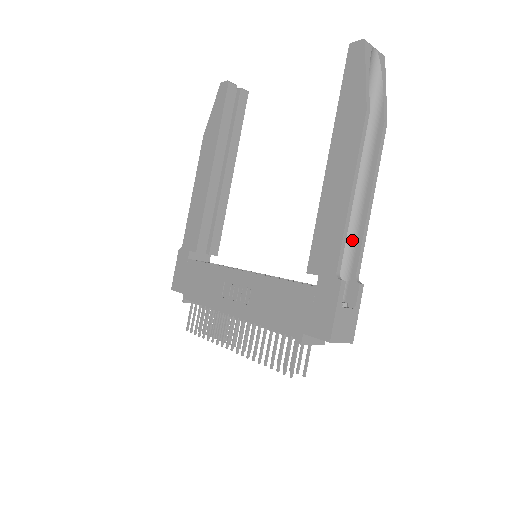
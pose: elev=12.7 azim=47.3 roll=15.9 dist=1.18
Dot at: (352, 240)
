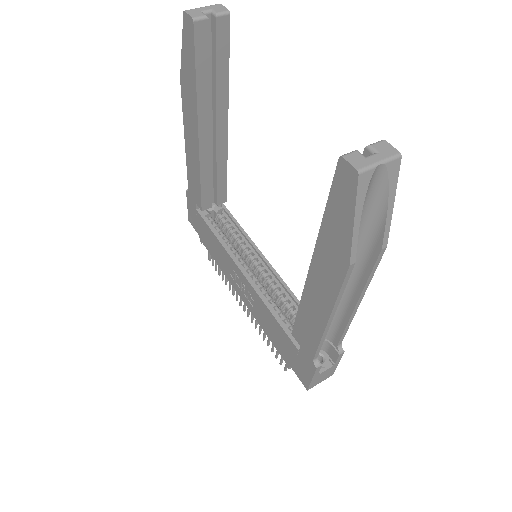
Dot at: (337, 321)
